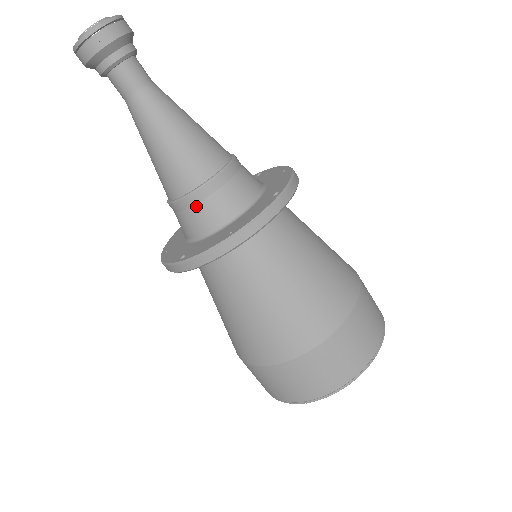
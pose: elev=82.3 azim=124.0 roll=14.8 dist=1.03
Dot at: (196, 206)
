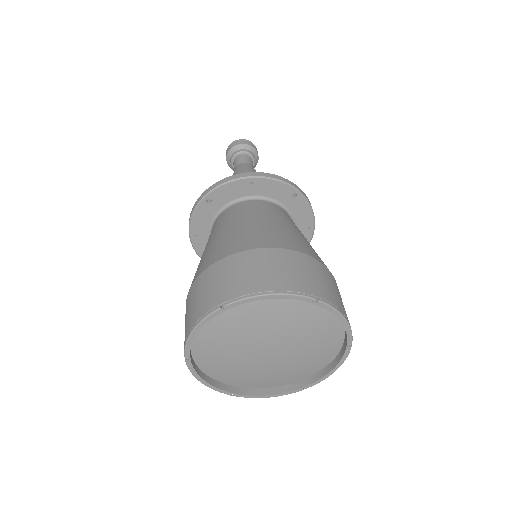
Dot at: occluded
